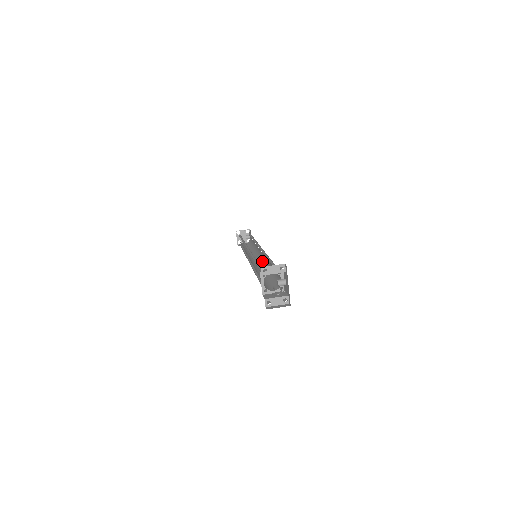
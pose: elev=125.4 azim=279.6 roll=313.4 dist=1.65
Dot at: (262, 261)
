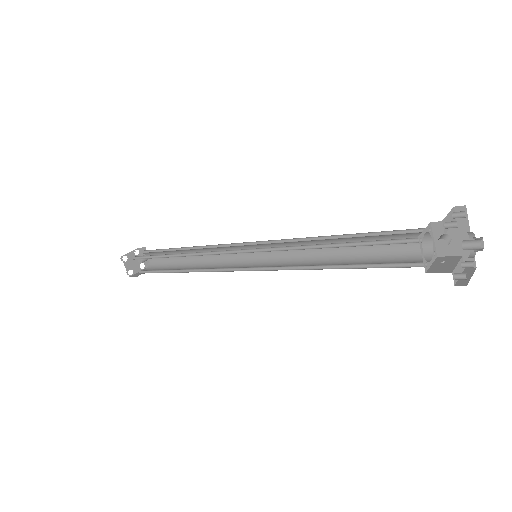
Dot at: (271, 259)
